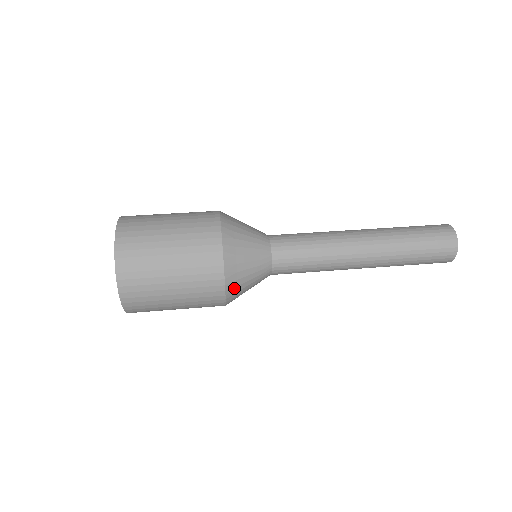
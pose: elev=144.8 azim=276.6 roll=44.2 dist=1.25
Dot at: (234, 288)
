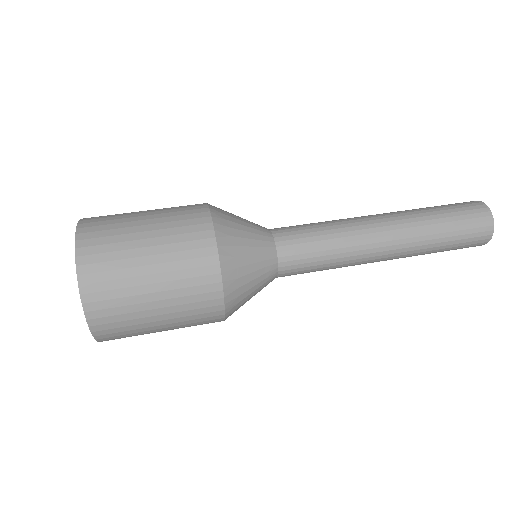
Dot at: occluded
